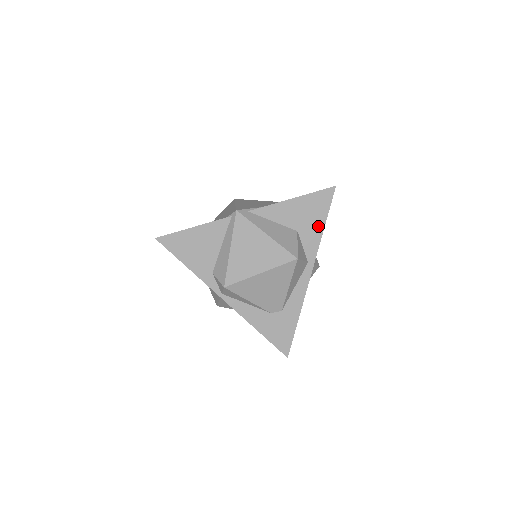
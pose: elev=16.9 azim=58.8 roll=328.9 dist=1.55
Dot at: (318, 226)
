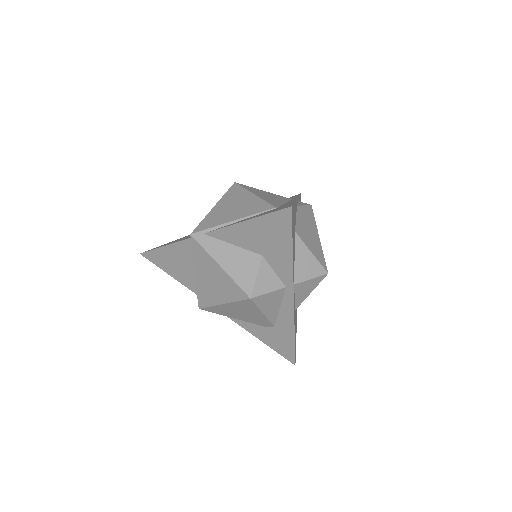
Dot at: (285, 251)
